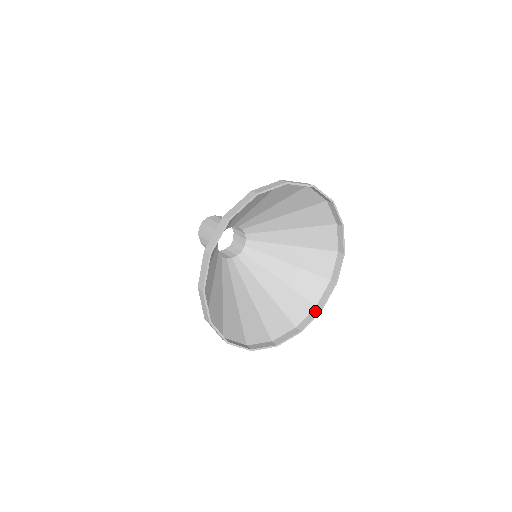
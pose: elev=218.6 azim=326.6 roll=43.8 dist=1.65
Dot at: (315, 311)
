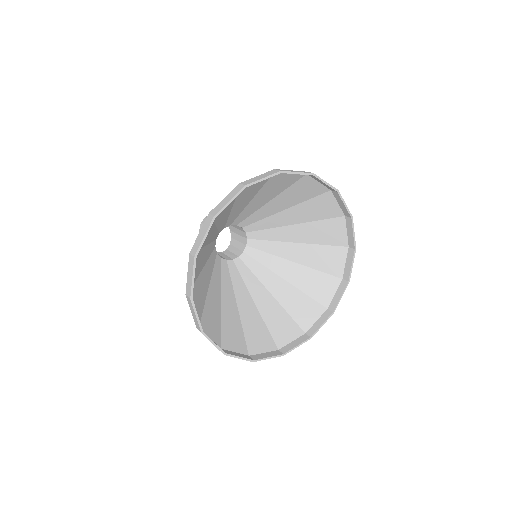
Dot at: (247, 356)
